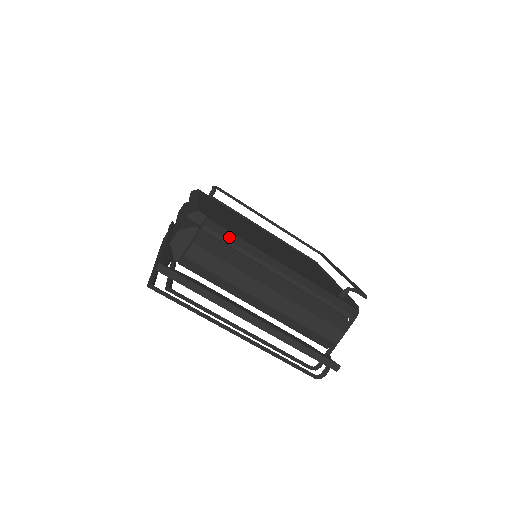
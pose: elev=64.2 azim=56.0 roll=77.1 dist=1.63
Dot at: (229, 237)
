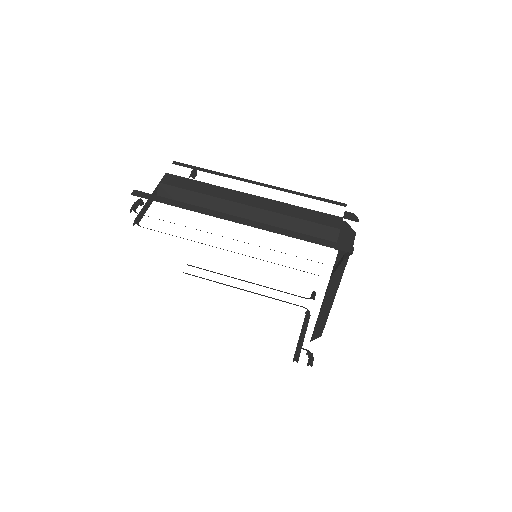
Dot at: occluded
